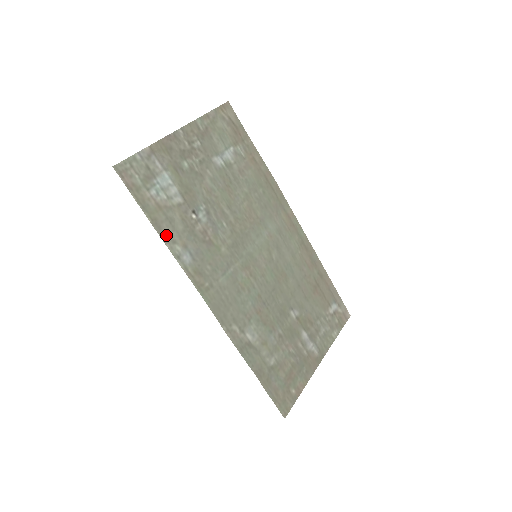
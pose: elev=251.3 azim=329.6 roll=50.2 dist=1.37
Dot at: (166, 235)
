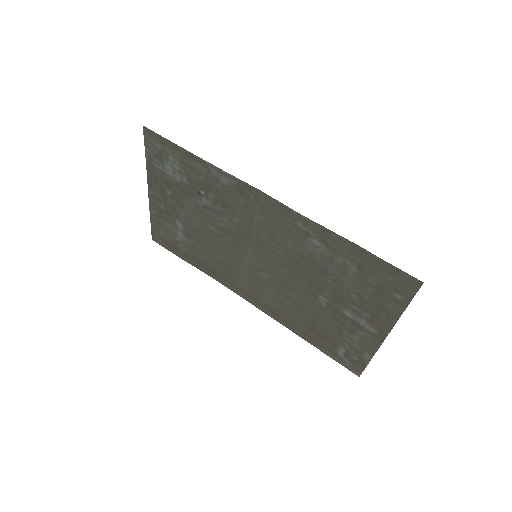
Dot at: (200, 164)
